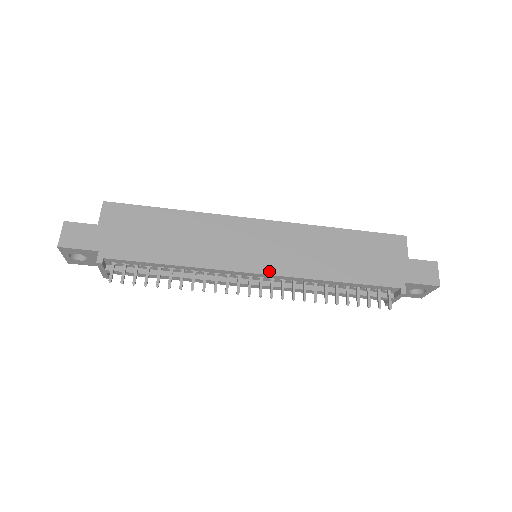
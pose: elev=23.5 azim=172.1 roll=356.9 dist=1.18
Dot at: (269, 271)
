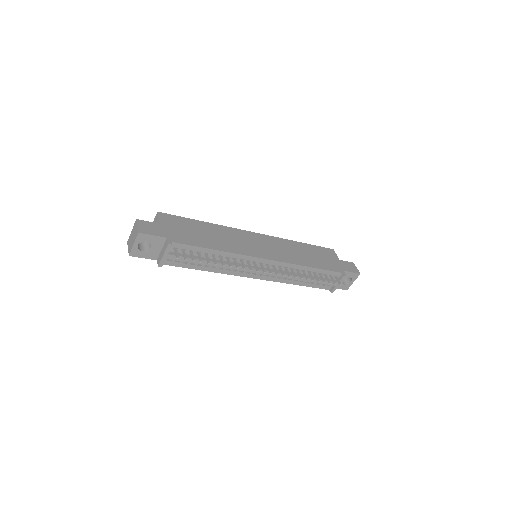
Dot at: (273, 258)
